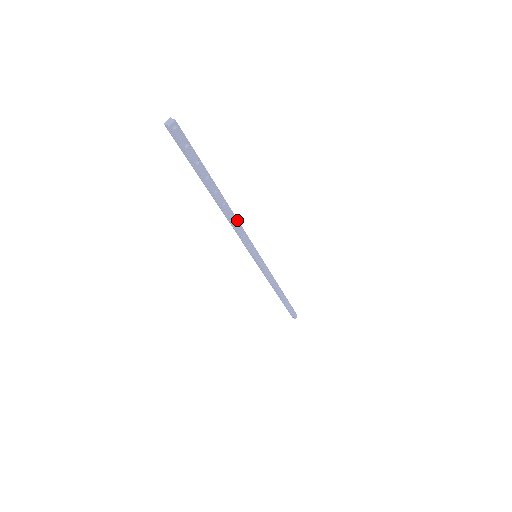
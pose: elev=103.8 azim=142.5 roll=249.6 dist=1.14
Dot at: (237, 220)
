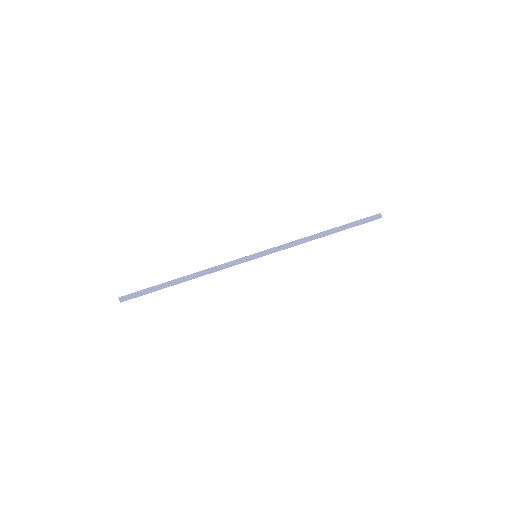
Dot at: (208, 271)
